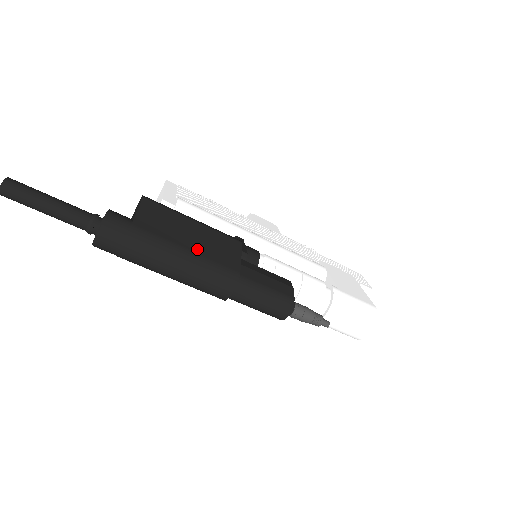
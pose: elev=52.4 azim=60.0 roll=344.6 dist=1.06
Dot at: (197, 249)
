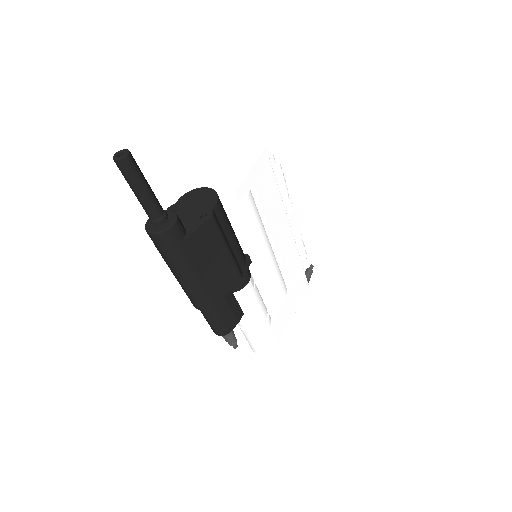
Dot at: (205, 278)
